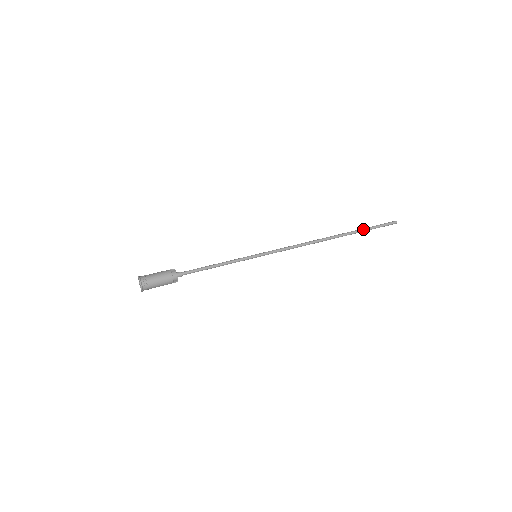
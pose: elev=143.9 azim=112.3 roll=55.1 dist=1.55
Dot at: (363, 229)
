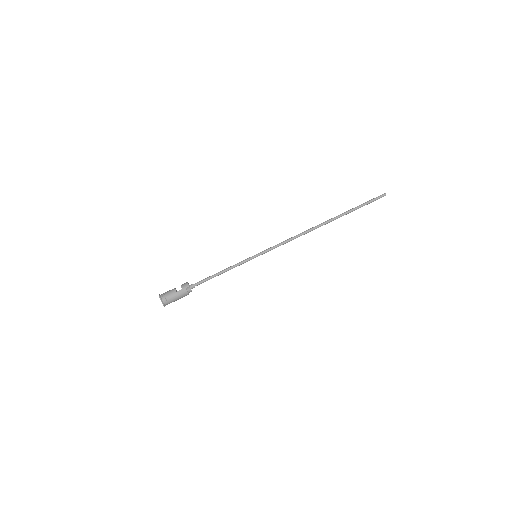
Dot at: occluded
